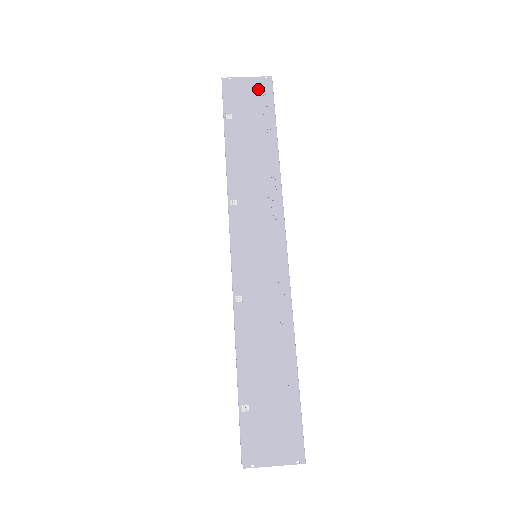
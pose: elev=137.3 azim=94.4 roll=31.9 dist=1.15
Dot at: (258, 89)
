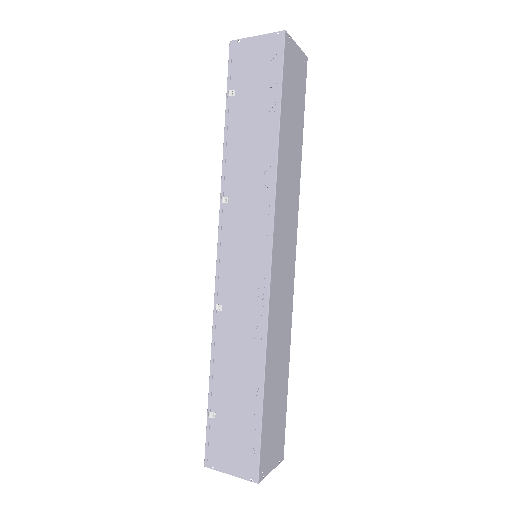
Dot at: (267, 51)
